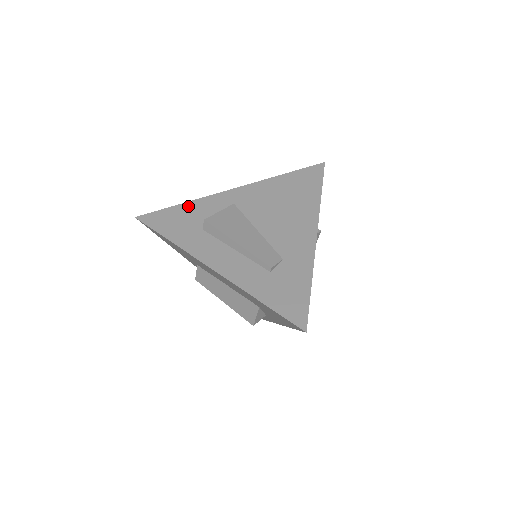
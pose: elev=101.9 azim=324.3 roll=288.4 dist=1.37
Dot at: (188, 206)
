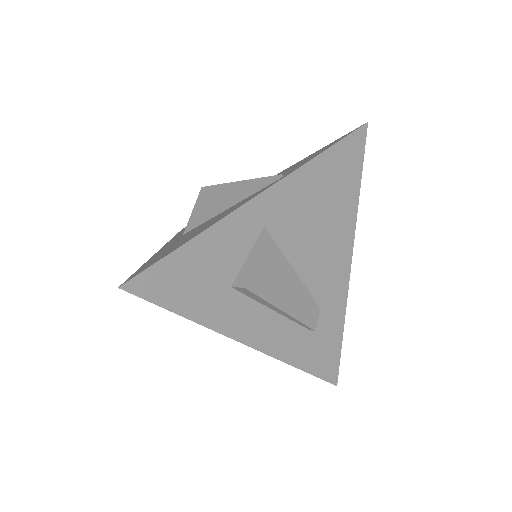
Dot at: (202, 244)
